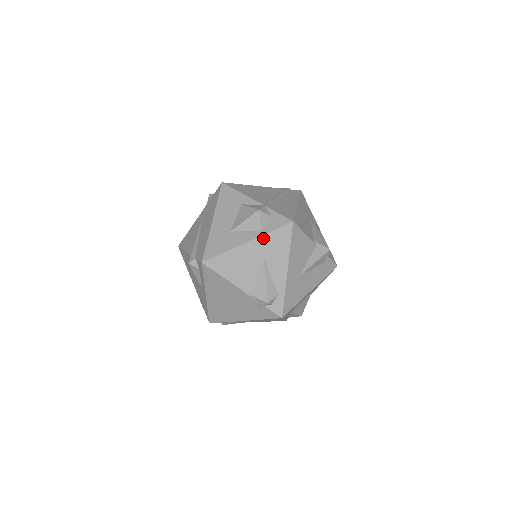
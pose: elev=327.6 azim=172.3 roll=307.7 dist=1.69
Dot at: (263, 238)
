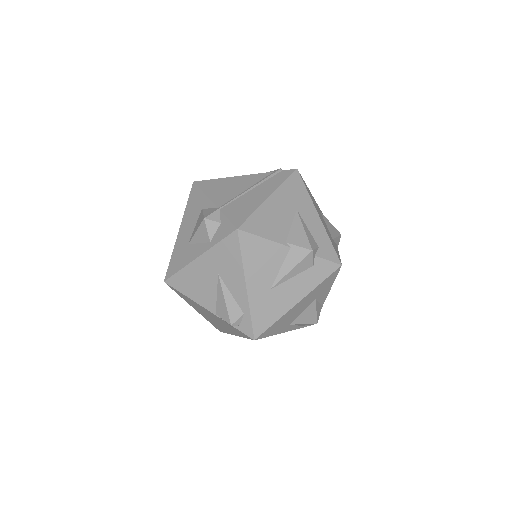
Dot at: (212, 251)
